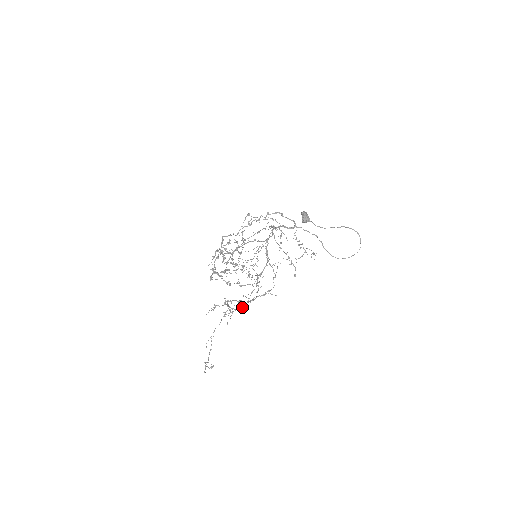
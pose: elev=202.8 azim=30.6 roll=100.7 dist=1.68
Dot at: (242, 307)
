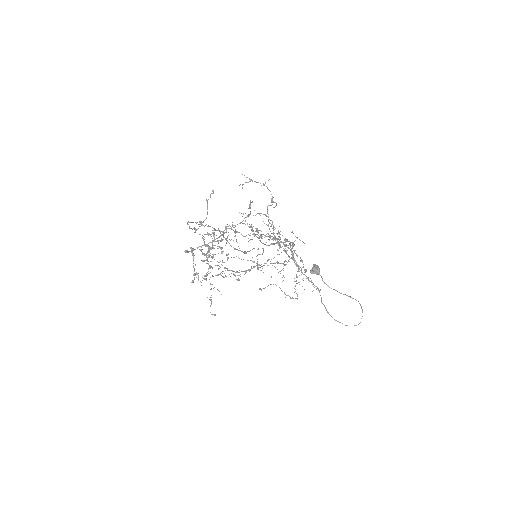
Dot at: occluded
